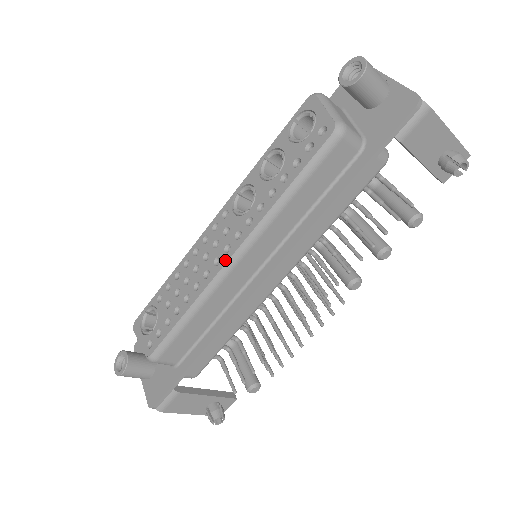
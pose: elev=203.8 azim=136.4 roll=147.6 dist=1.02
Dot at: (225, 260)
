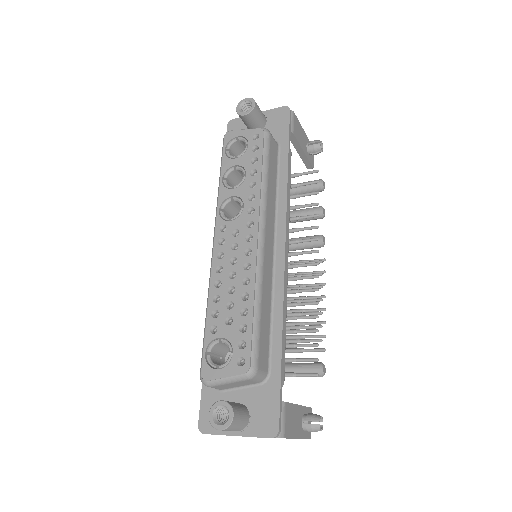
Dot at: (255, 243)
